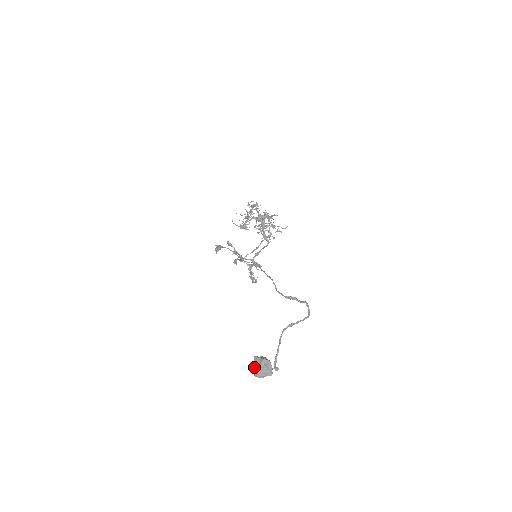
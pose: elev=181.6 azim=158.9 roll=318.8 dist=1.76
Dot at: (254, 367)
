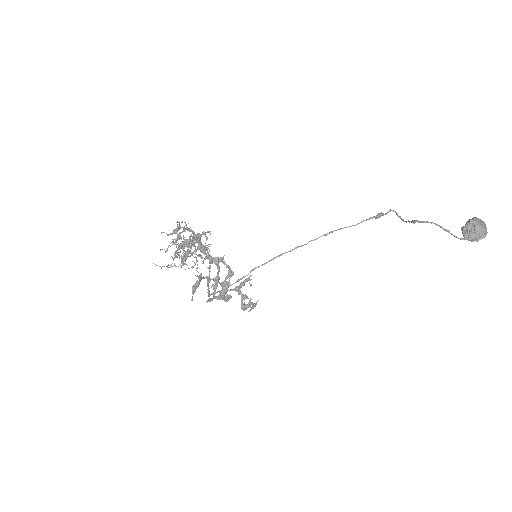
Dot at: (481, 225)
